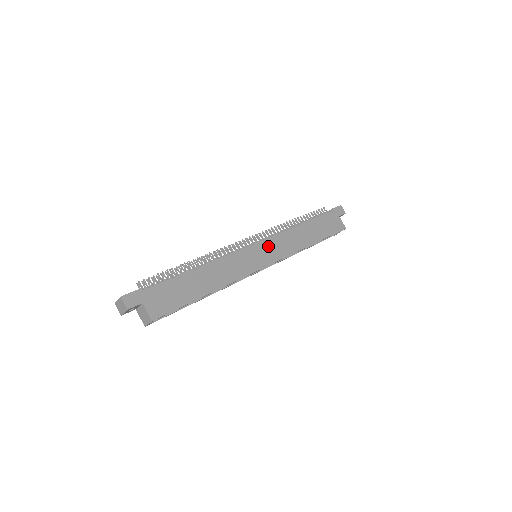
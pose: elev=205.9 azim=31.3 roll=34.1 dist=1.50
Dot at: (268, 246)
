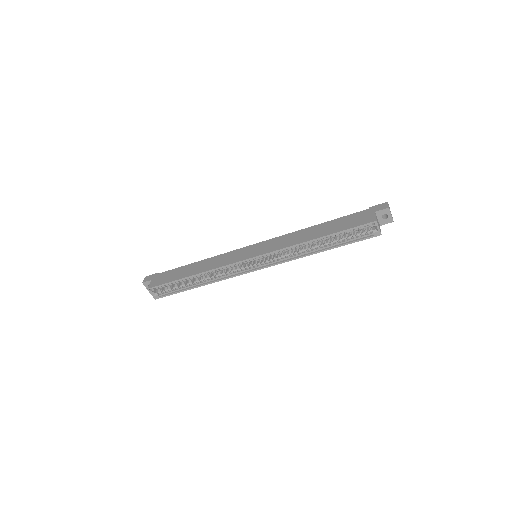
Dot at: (264, 245)
